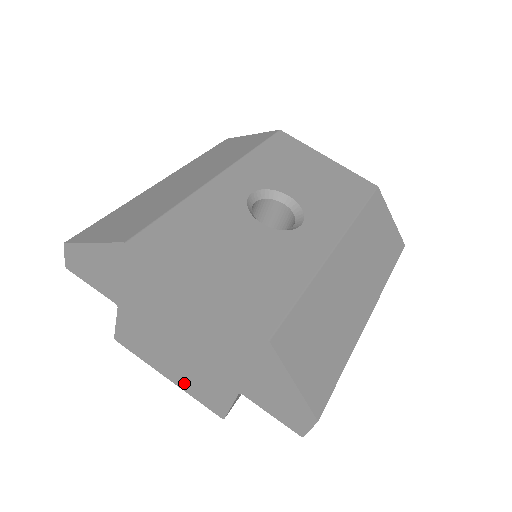
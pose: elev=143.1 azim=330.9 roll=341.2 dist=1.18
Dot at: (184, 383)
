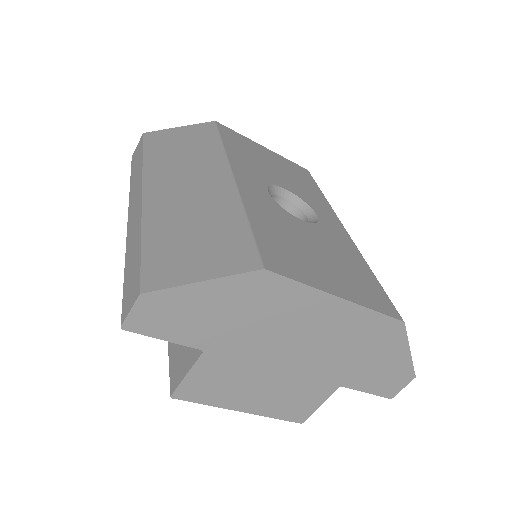
Dot at: (266, 407)
